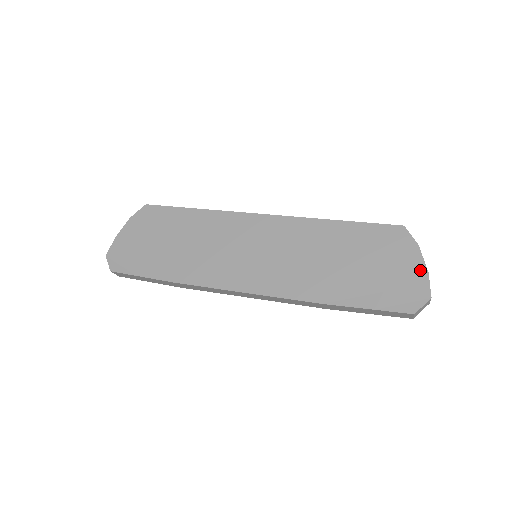
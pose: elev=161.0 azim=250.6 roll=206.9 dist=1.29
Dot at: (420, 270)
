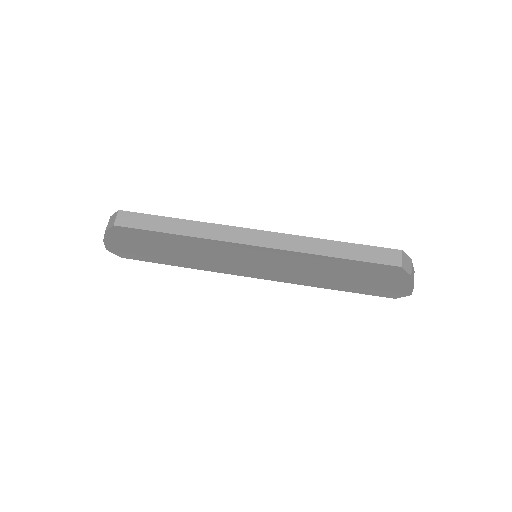
Dot at: (407, 286)
